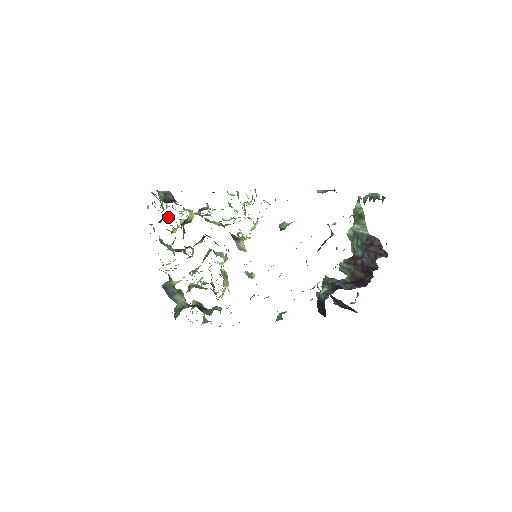
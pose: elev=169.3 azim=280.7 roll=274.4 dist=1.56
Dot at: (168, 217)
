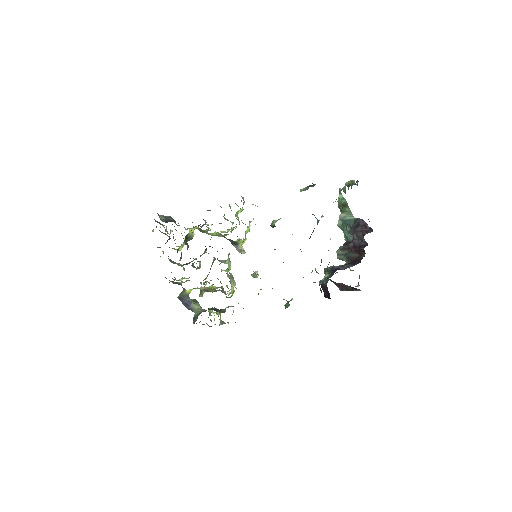
Dot at: (173, 238)
